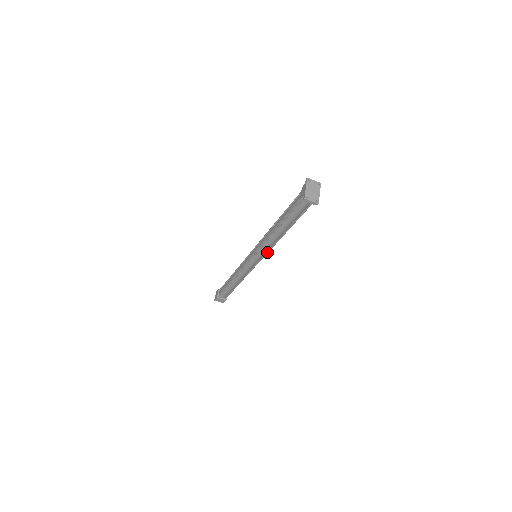
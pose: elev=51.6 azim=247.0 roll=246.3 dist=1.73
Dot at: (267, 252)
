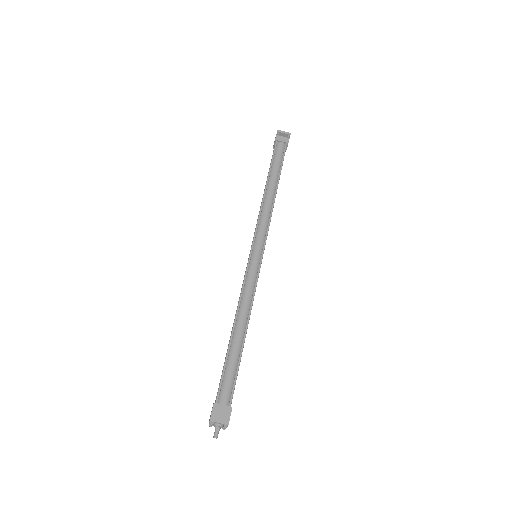
Dot at: (267, 230)
